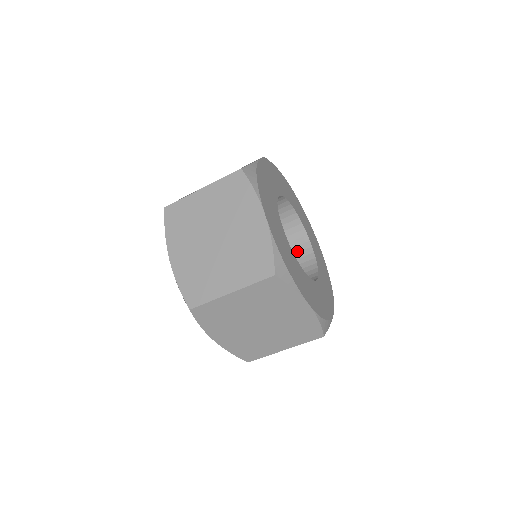
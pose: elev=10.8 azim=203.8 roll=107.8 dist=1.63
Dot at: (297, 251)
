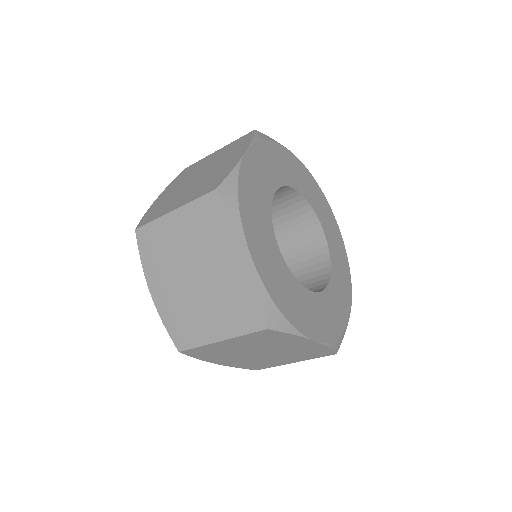
Dot at: (312, 282)
